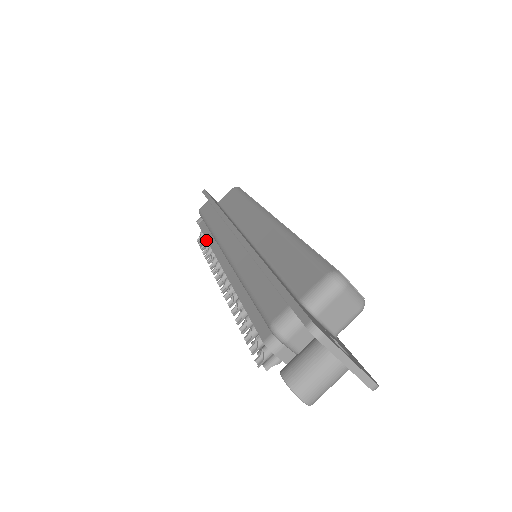
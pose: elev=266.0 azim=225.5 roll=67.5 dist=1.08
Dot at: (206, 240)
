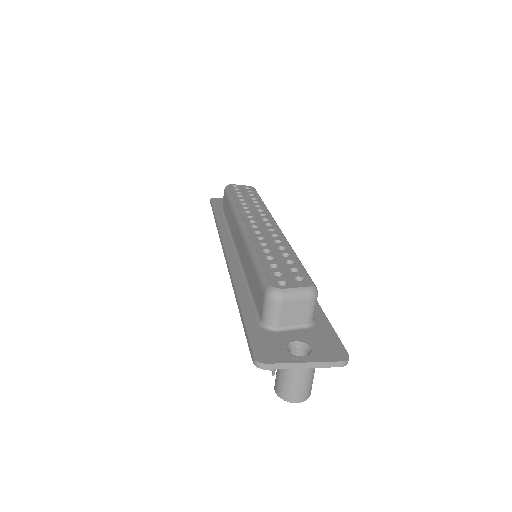
Dot at: occluded
